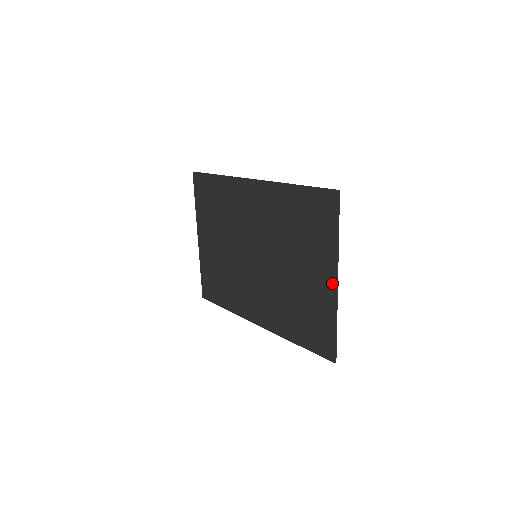
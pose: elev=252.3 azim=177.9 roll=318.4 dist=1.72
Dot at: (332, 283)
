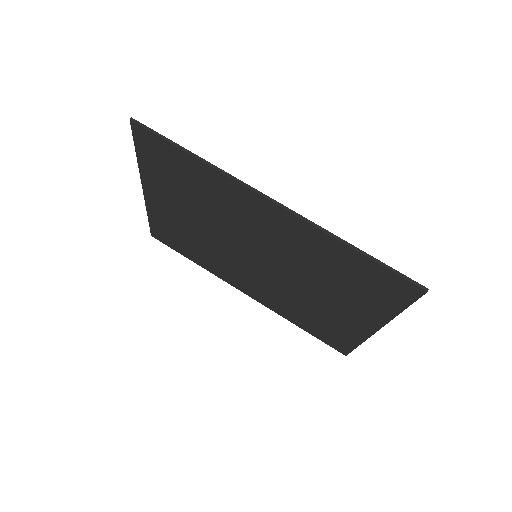
Dot at: (371, 328)
